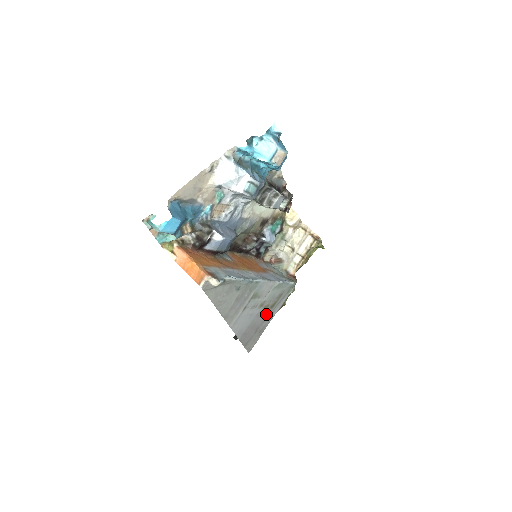
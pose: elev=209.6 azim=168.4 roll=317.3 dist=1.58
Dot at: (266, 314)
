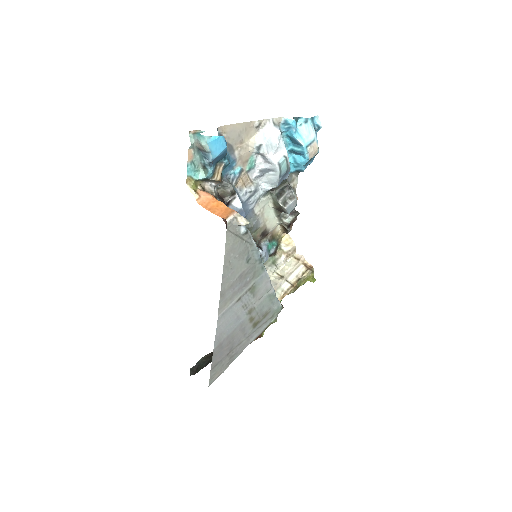
Dot at: (246, 333)
